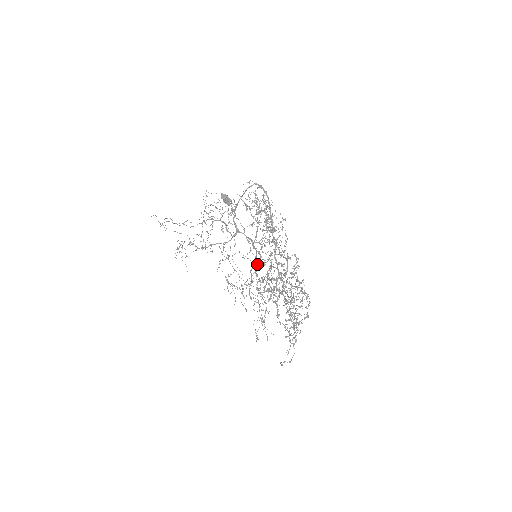
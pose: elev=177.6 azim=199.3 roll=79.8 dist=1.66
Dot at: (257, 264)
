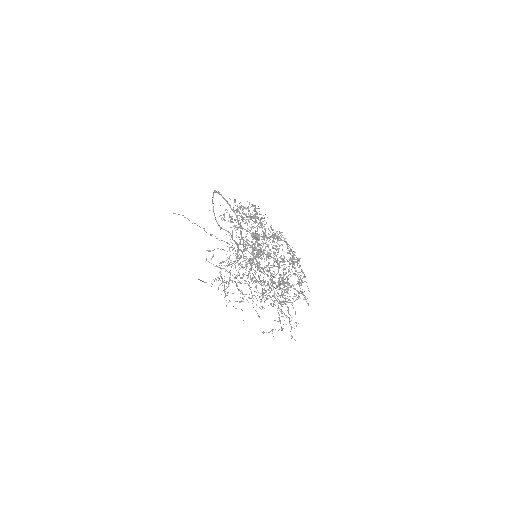
Dot at: occluded
